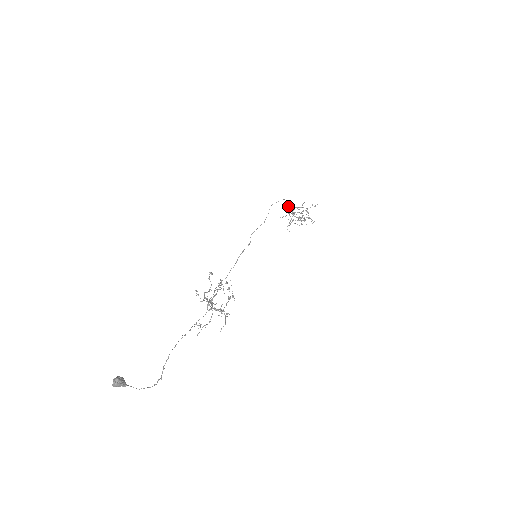
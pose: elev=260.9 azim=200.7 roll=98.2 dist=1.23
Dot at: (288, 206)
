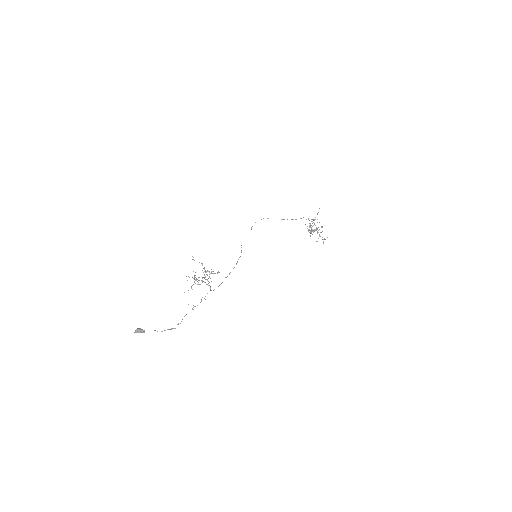
Dot at: (310, 231)
